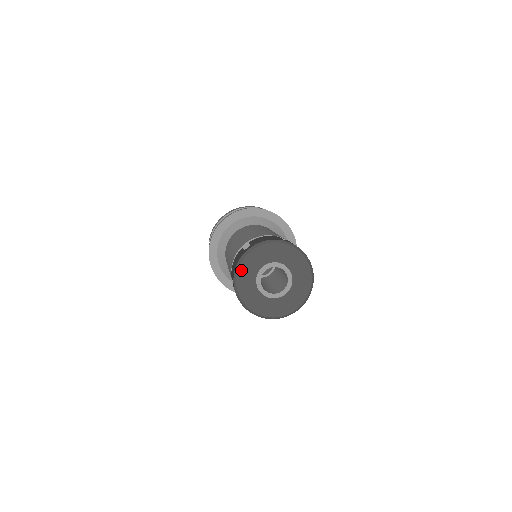
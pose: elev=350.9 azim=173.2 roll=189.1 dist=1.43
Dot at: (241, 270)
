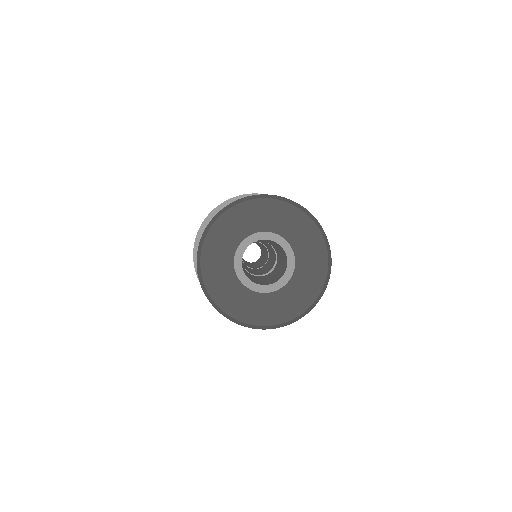
Dot at: (220, 223)
